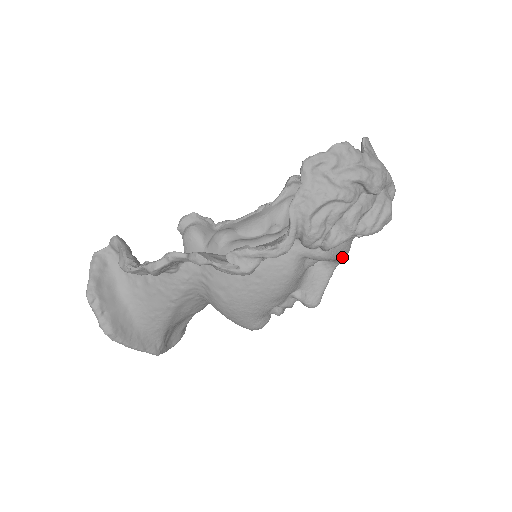
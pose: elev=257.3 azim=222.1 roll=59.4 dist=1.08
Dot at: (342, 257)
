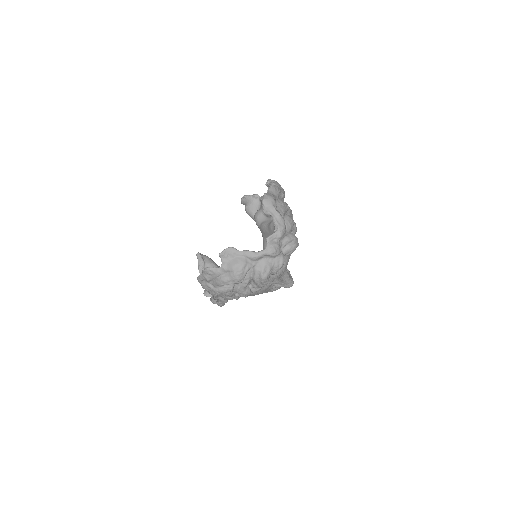
Dot at: (274, 279)
